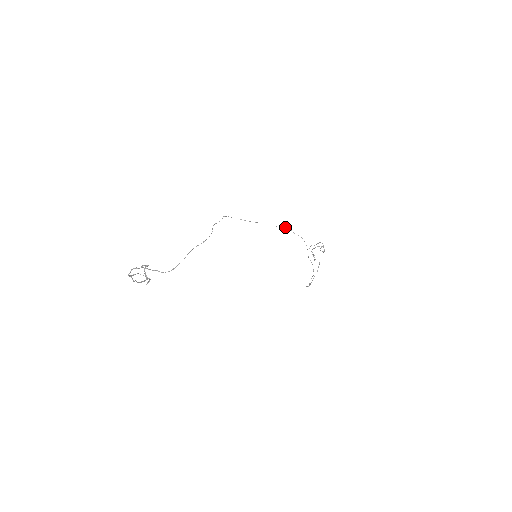
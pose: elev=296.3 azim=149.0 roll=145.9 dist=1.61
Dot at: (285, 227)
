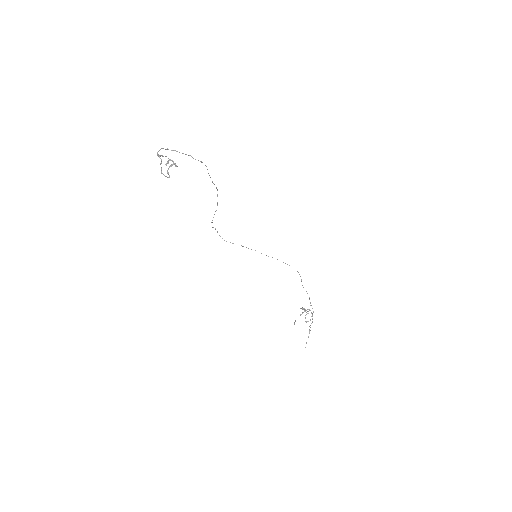
Dot at: occluded
